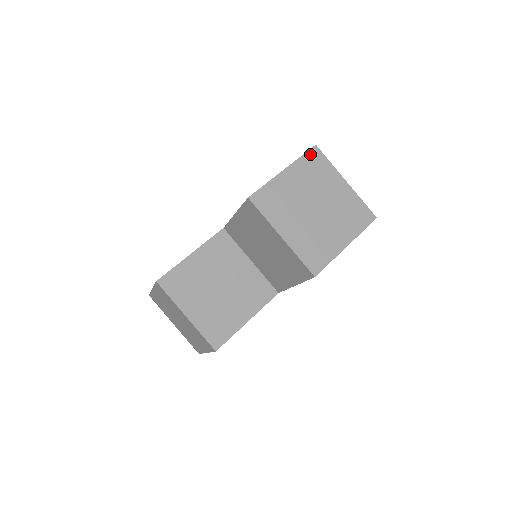
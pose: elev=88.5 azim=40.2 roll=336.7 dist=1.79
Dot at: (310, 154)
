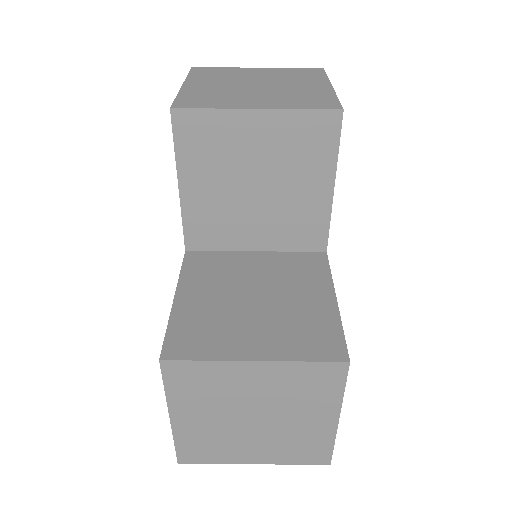
Dot at: (195, 71)
